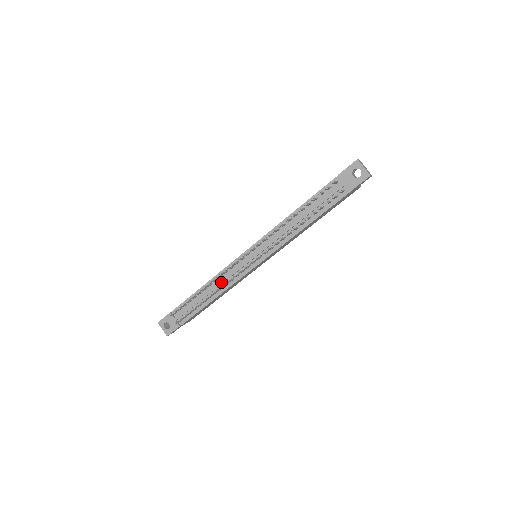
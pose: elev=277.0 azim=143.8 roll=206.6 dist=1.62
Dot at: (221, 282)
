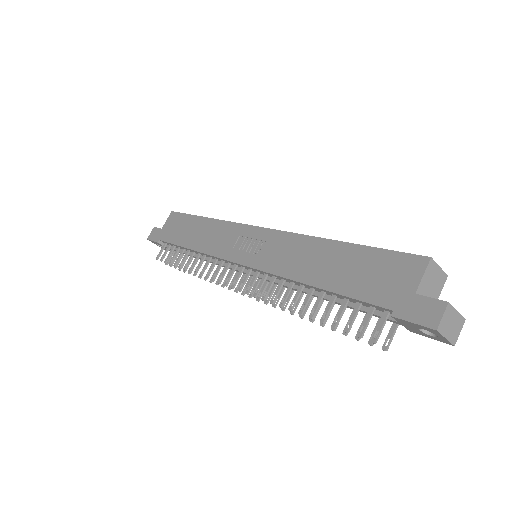
Dot at: occluded
